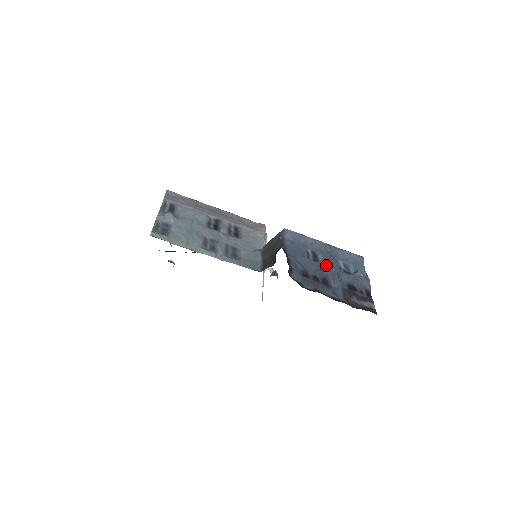
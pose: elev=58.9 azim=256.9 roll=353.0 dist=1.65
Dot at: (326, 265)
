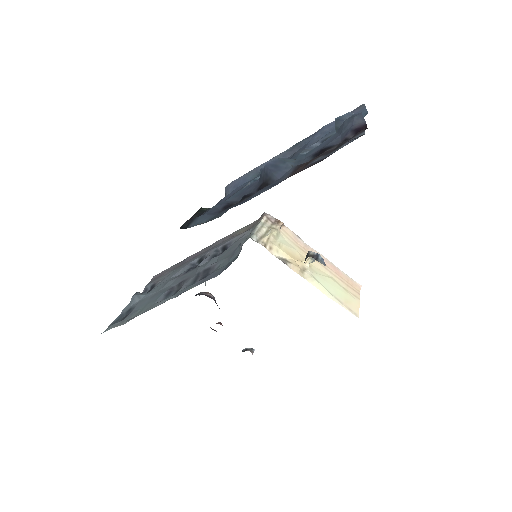
Dot at: occluded
